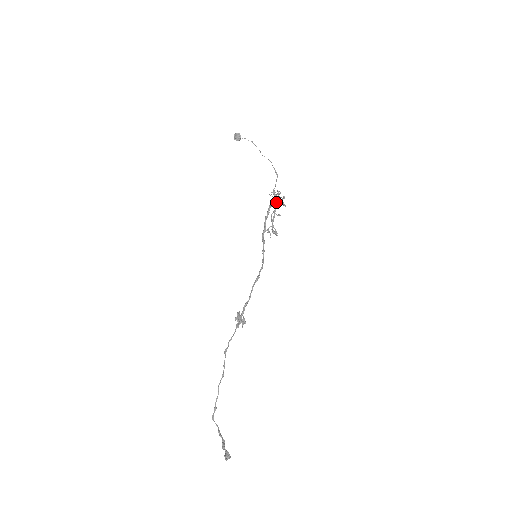
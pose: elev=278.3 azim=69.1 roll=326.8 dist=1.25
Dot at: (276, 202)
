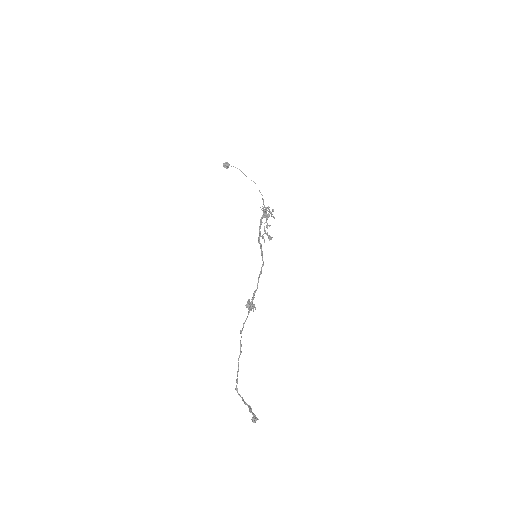
Dot at: (267, 215)
